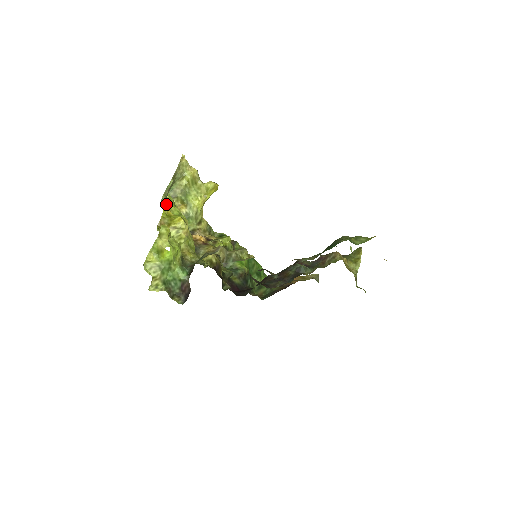
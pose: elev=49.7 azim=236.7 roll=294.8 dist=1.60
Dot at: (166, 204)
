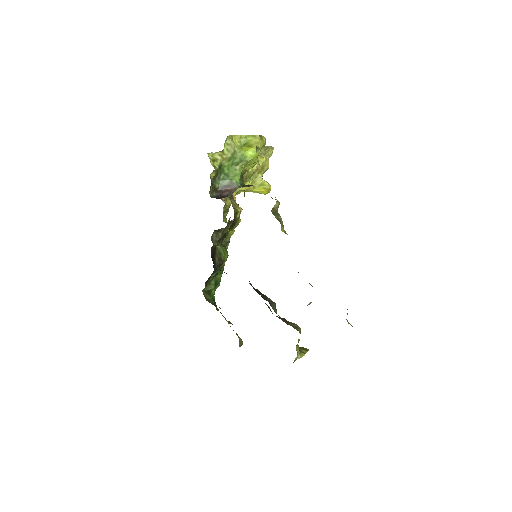
Dot at: occluded
